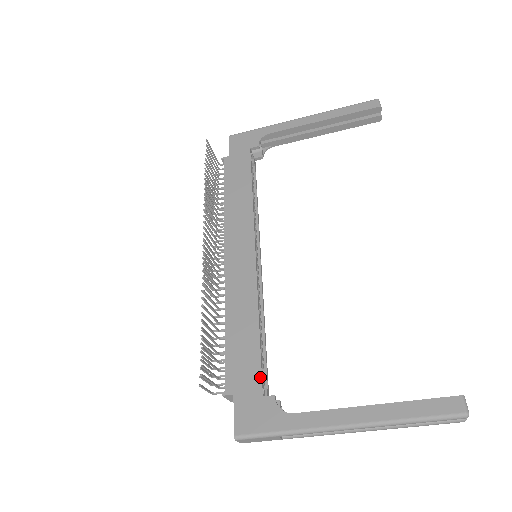
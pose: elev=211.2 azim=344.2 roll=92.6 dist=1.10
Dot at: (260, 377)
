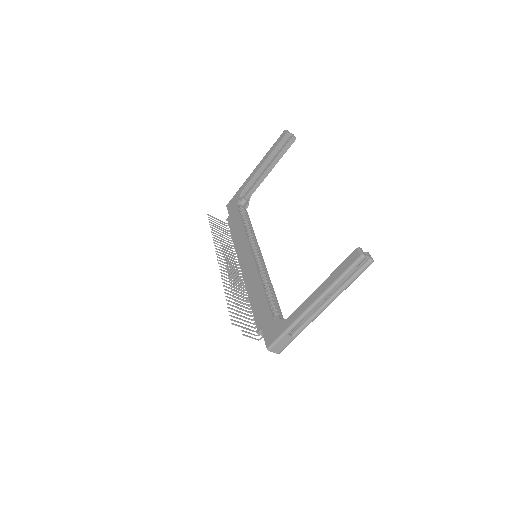
Dot at: (270, 312)
